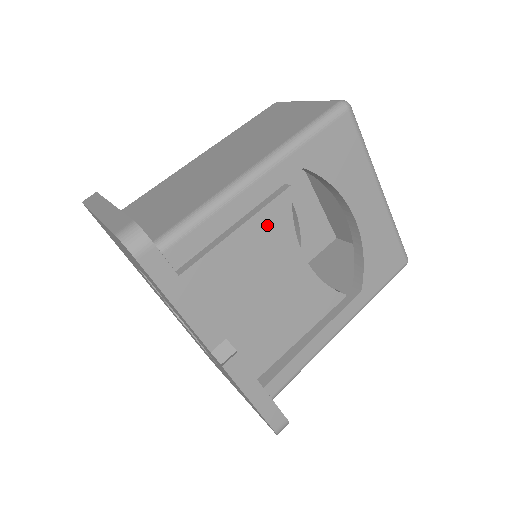
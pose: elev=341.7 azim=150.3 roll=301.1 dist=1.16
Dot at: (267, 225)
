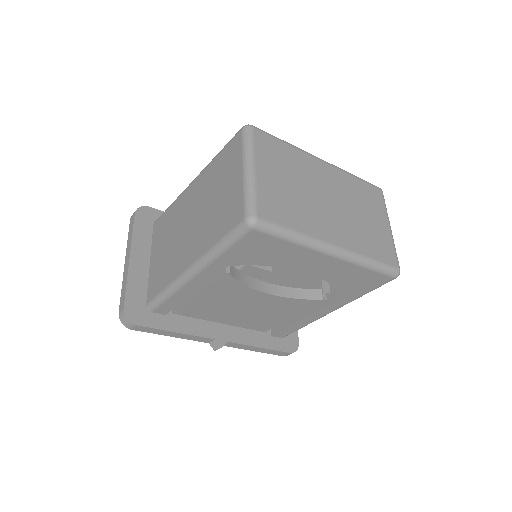
Dot at: (220, 289)
